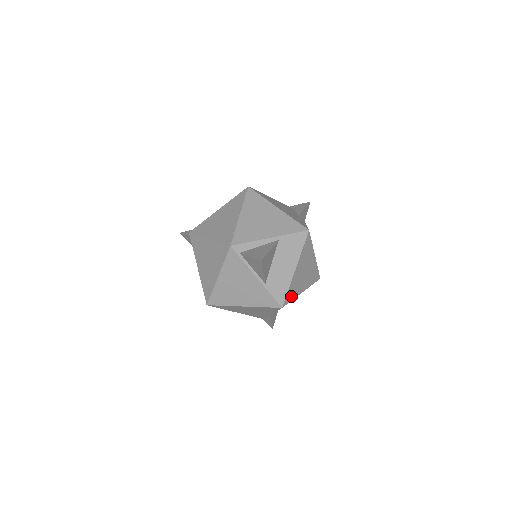
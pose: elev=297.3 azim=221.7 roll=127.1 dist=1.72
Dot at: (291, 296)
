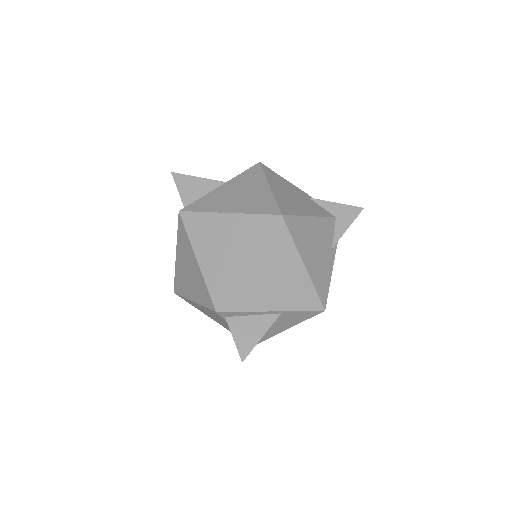
Dot at: occluded
